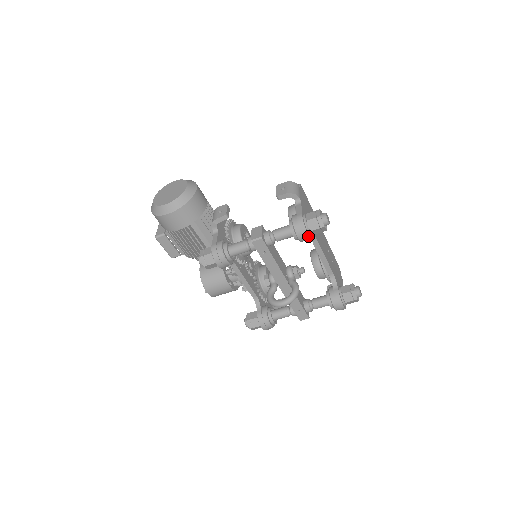
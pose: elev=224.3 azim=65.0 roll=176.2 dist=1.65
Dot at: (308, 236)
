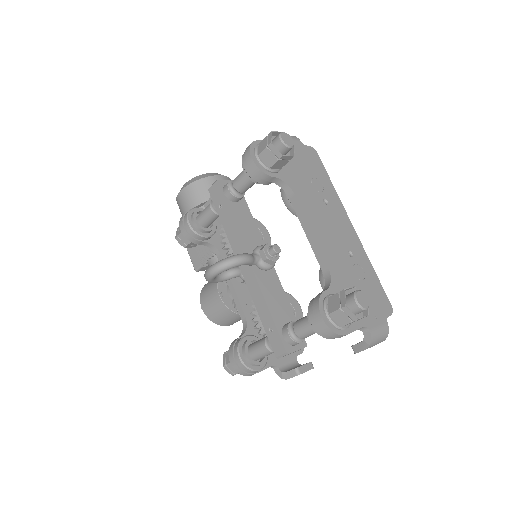
Dot at: (252, 161)
